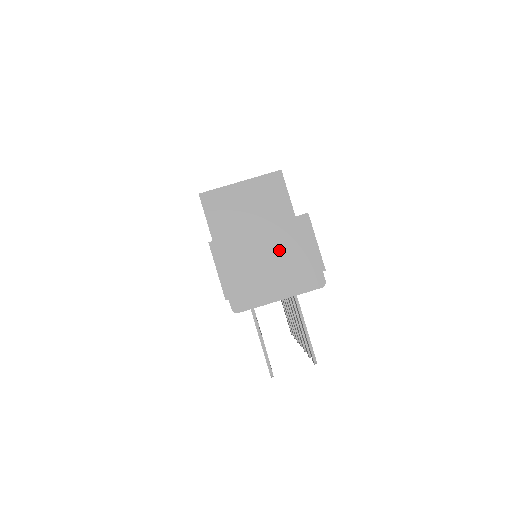
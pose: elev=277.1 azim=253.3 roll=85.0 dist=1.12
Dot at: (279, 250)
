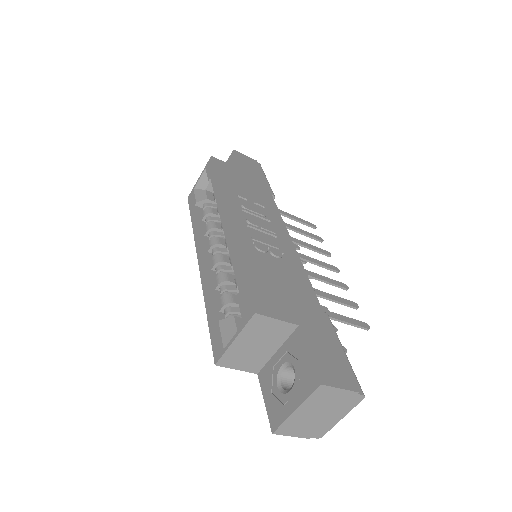
Dot at: (319, 407)
